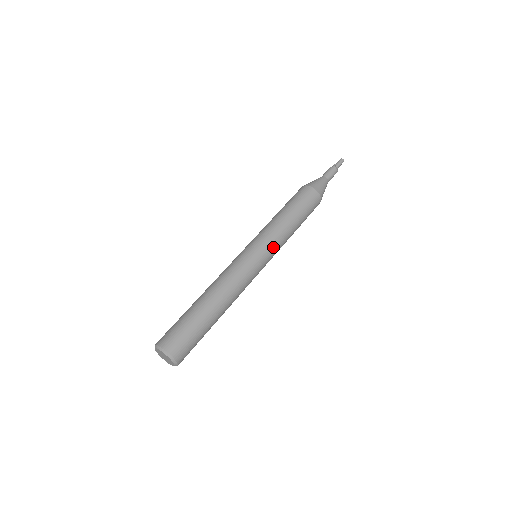
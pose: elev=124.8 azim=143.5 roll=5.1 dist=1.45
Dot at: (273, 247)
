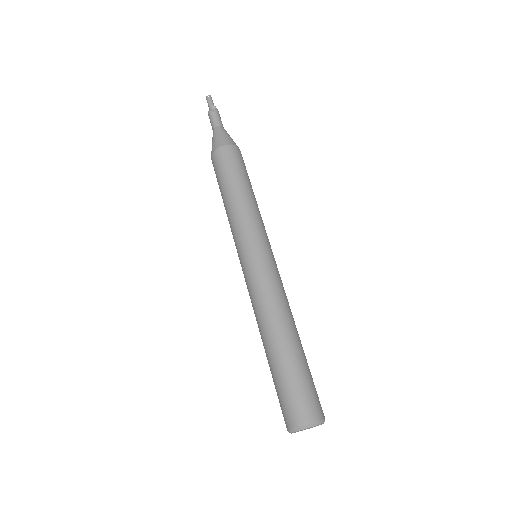
Dot at: occluded
